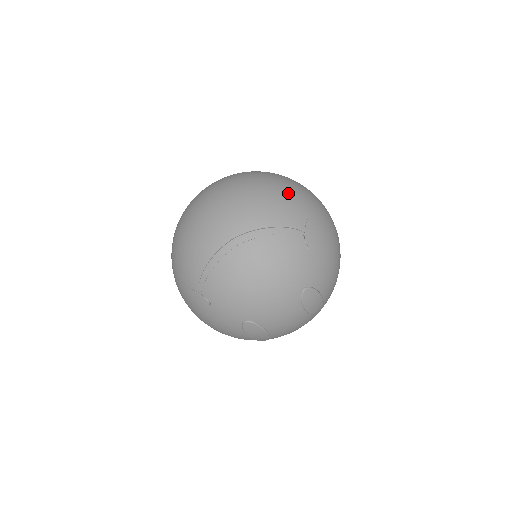
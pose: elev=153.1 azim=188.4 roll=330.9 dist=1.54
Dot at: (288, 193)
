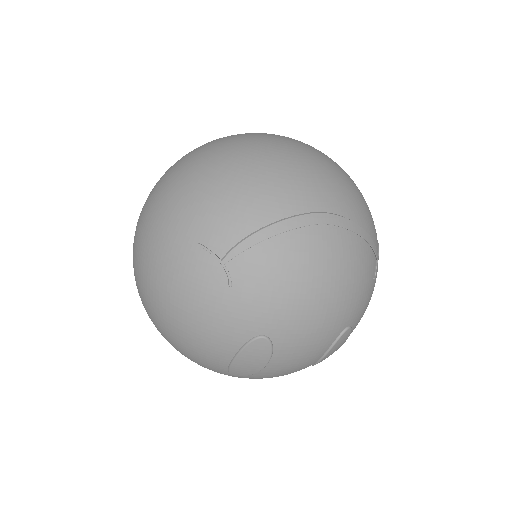
Dot at: occluded
